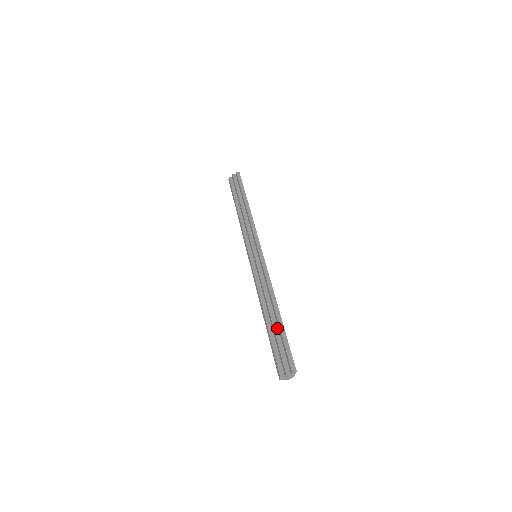
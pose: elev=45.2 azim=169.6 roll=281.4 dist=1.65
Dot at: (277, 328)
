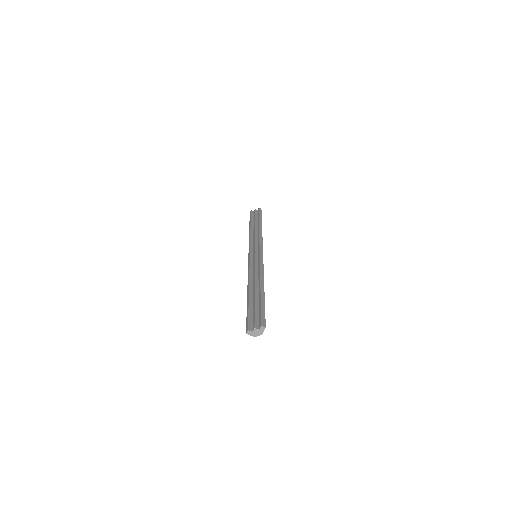
Dot at: (258, 299)
